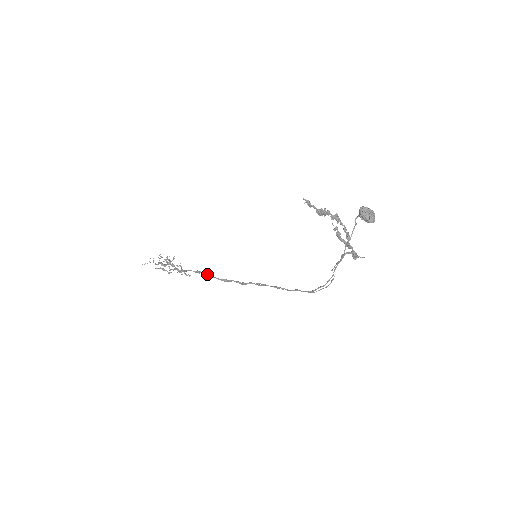
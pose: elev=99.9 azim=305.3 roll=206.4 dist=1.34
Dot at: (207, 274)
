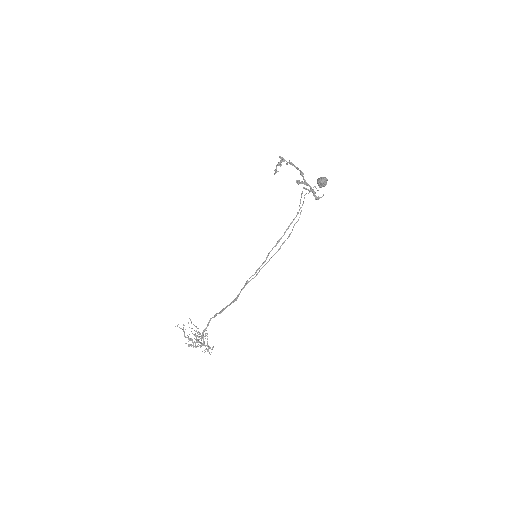
Dot at: (222, 310)
